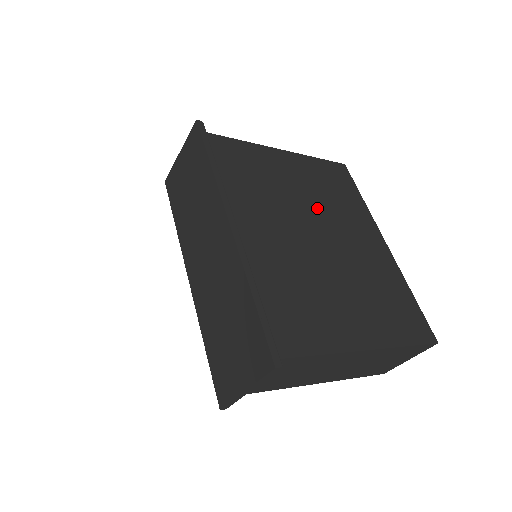
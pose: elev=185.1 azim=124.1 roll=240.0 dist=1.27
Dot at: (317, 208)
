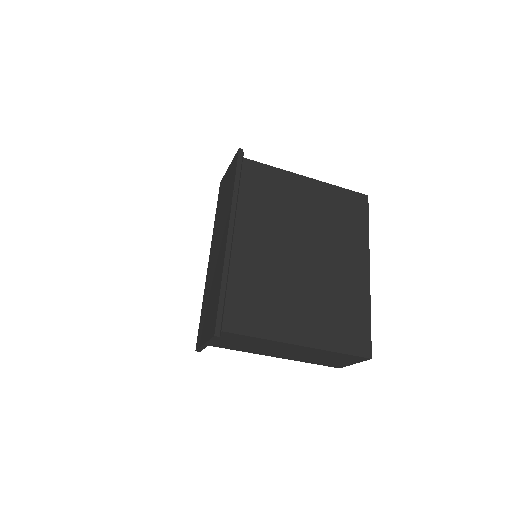
Dot at: (315, 231)
